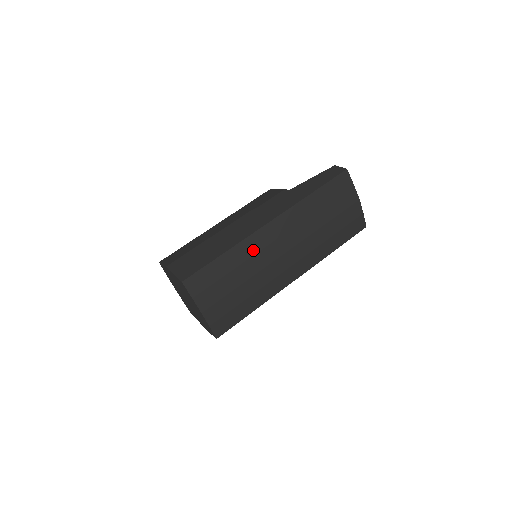
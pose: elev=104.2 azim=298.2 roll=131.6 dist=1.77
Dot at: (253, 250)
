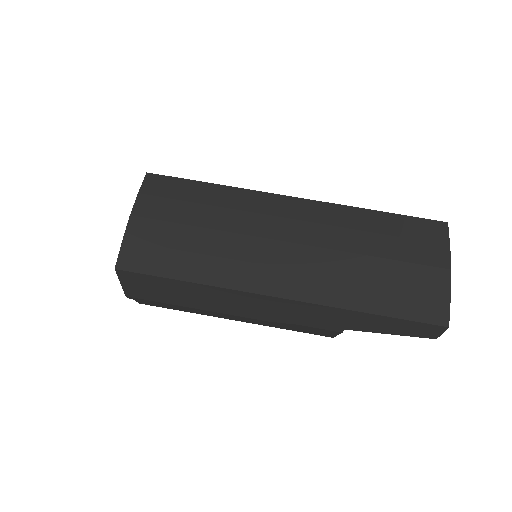
Dot at: (249, 206)
